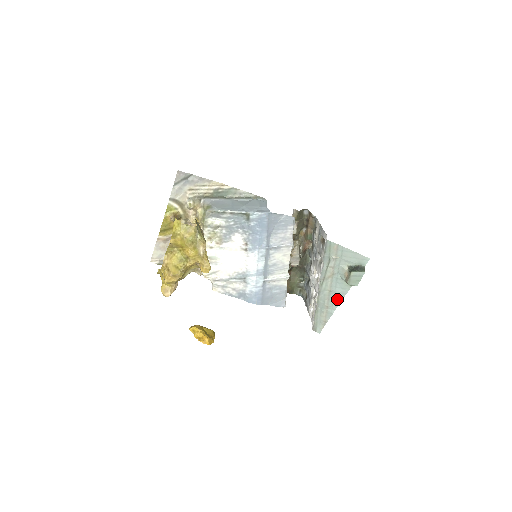
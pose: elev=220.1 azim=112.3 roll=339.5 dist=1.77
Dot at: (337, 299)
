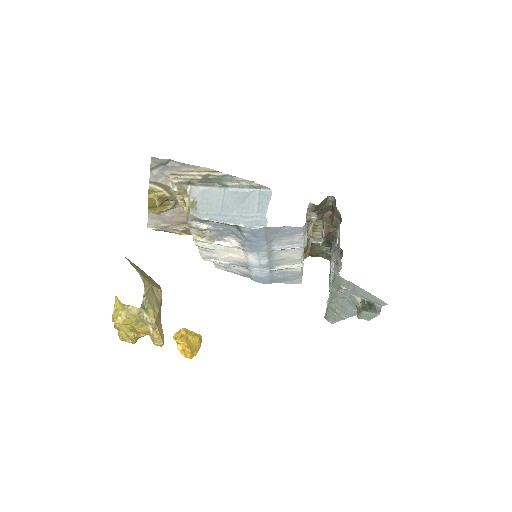
Dot at: (350, 313)
